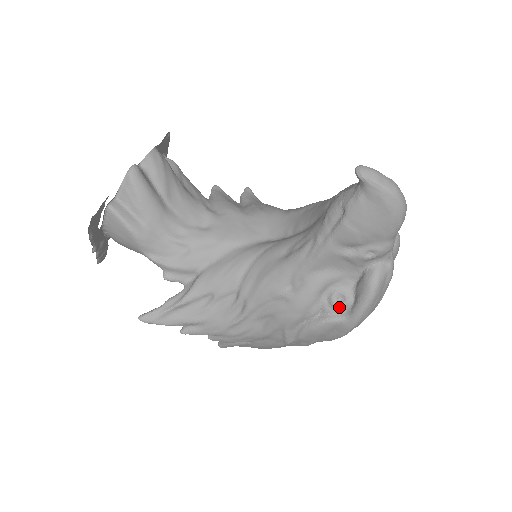
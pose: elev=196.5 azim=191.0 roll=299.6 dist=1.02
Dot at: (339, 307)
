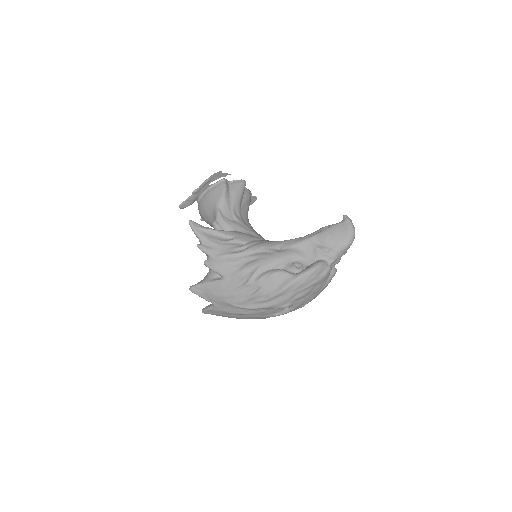
Dot at: (295, 269)
